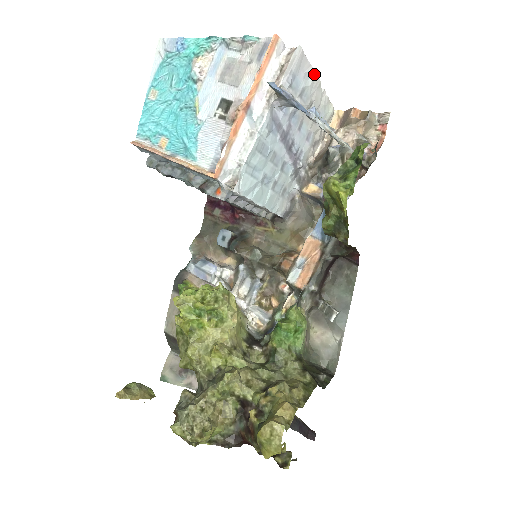
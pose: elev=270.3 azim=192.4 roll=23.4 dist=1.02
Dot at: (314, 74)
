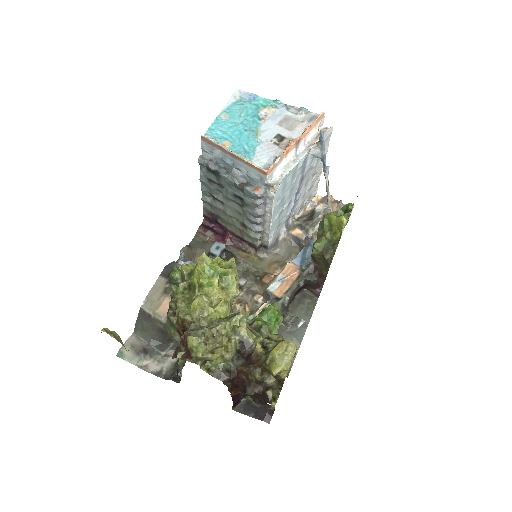
Dot at: occluded
